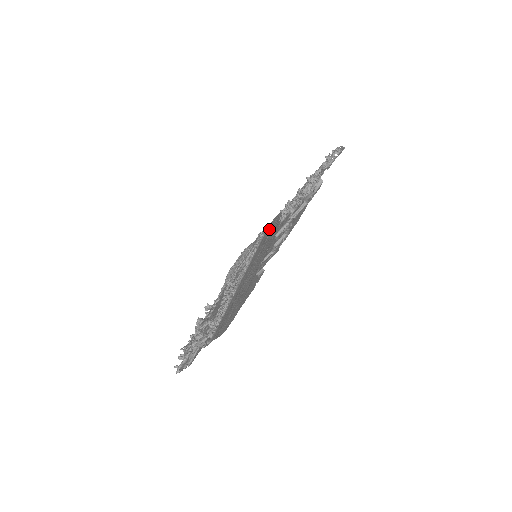
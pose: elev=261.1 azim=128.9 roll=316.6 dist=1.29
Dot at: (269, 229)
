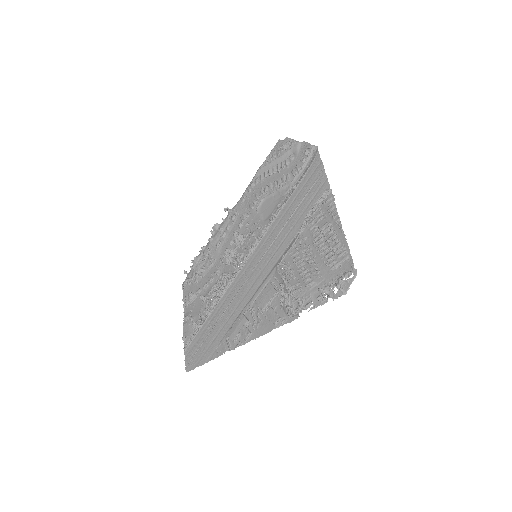
Dot at: (297, 197)
